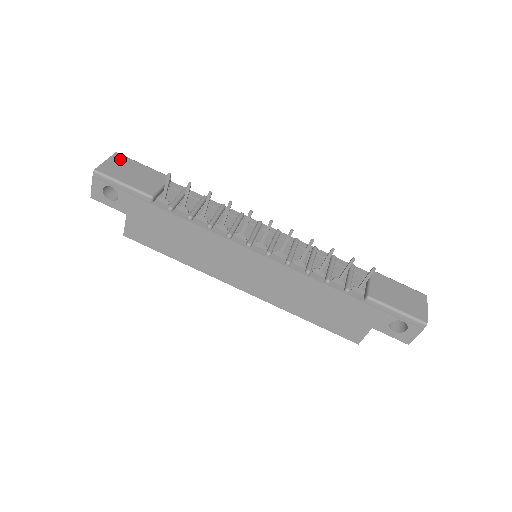
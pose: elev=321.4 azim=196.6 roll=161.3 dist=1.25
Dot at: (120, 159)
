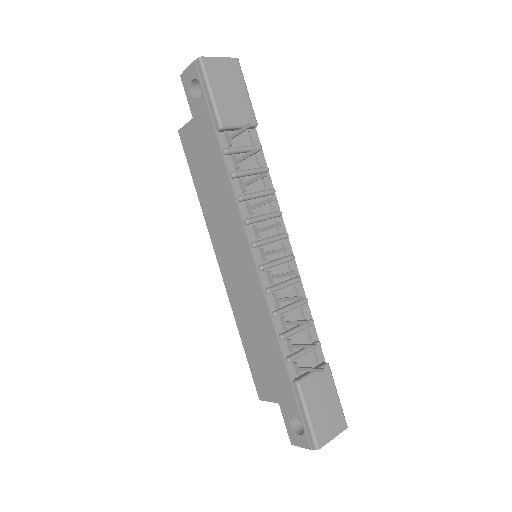
Dot at: (234, 68)
